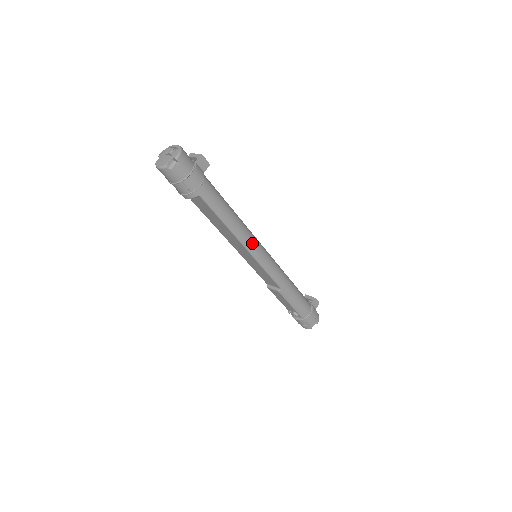
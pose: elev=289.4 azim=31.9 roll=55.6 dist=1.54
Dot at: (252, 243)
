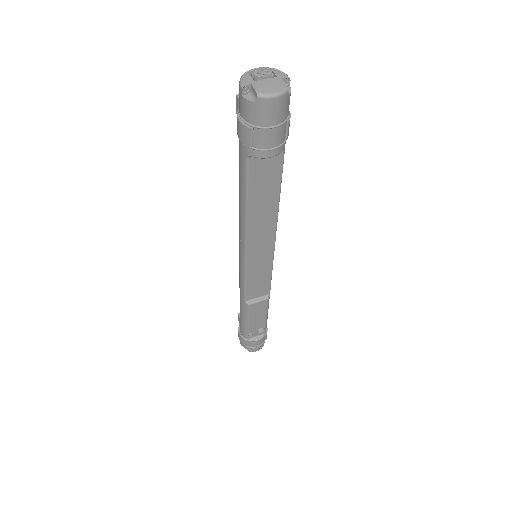
Dot at: occluded
